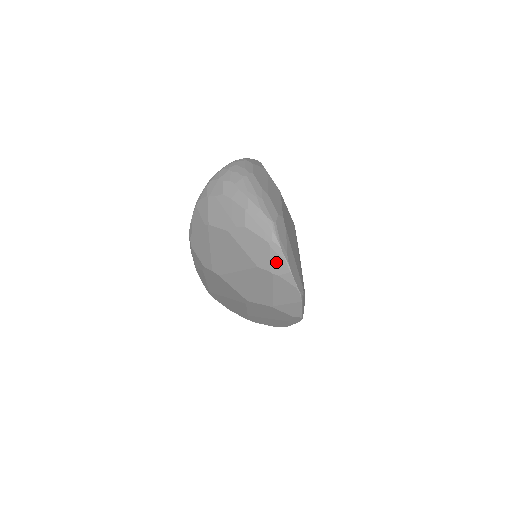
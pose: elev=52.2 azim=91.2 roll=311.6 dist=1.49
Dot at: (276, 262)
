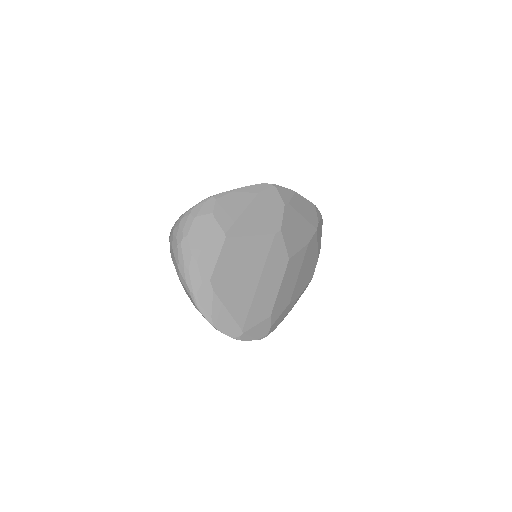
Dot at: occluded
